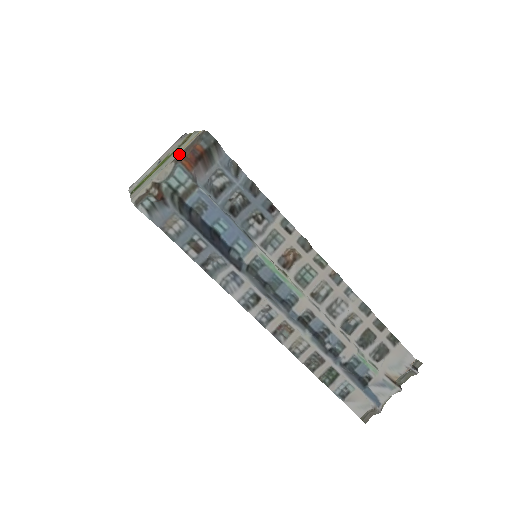
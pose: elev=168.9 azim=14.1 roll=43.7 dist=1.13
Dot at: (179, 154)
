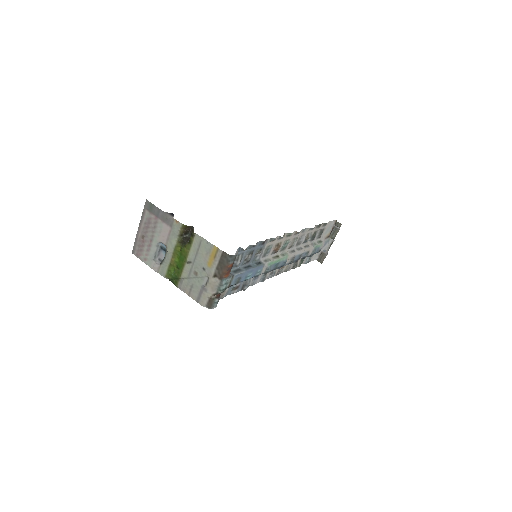
Dot at: (215, 270)
